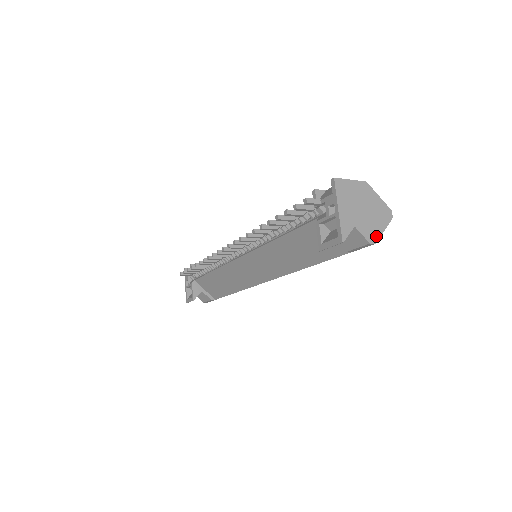
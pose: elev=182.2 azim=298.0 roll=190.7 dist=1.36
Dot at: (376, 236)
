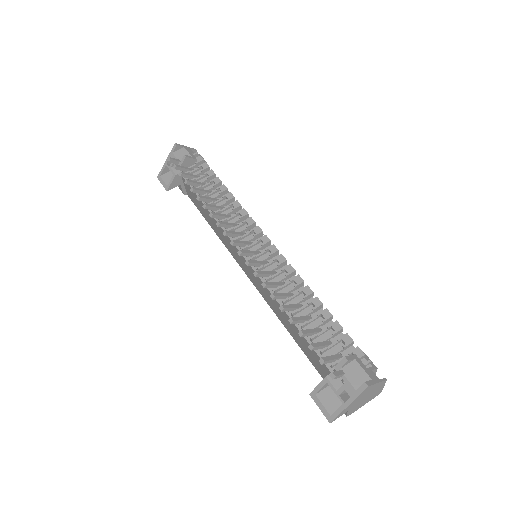
Dot at: occluded
